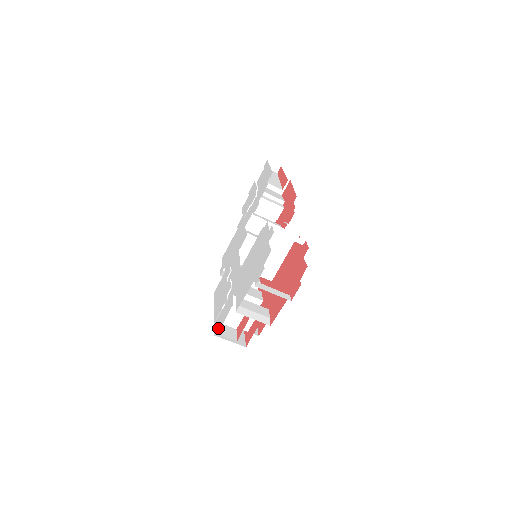
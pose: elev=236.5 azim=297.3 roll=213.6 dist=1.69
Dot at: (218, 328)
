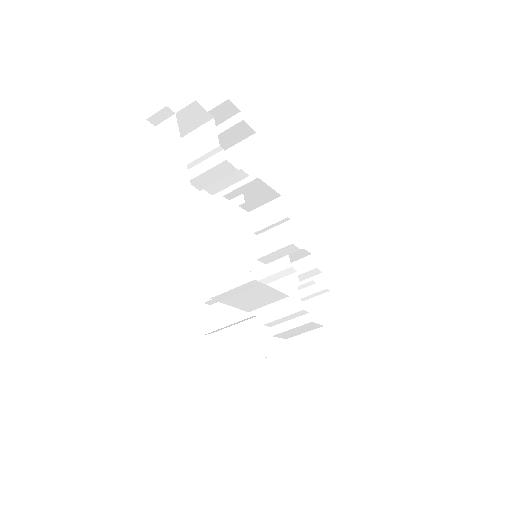
Dot at: occluded
